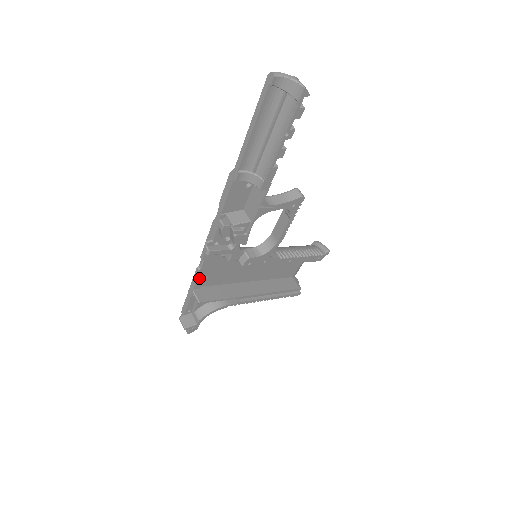
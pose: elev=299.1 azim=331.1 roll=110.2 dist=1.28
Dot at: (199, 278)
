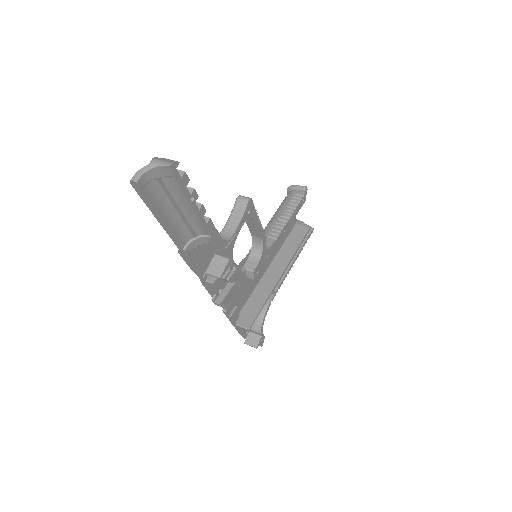
Dot at: (231, 315)
